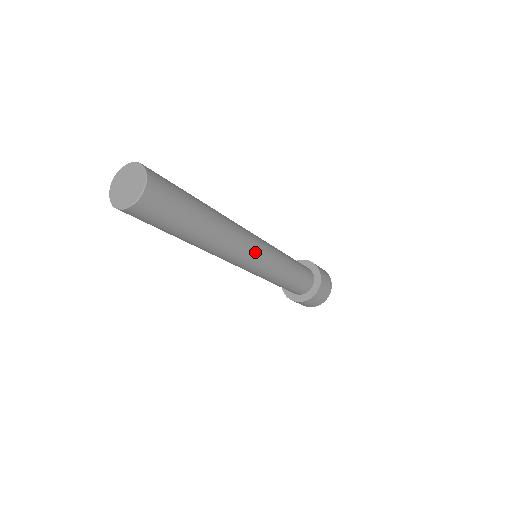
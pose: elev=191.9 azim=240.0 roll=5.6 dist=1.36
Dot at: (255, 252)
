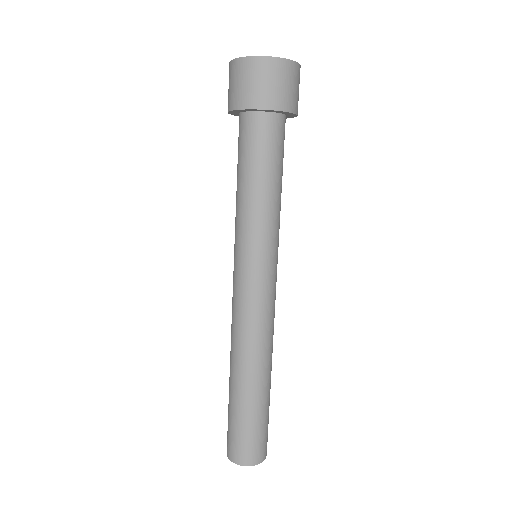
Dot at: occluded
